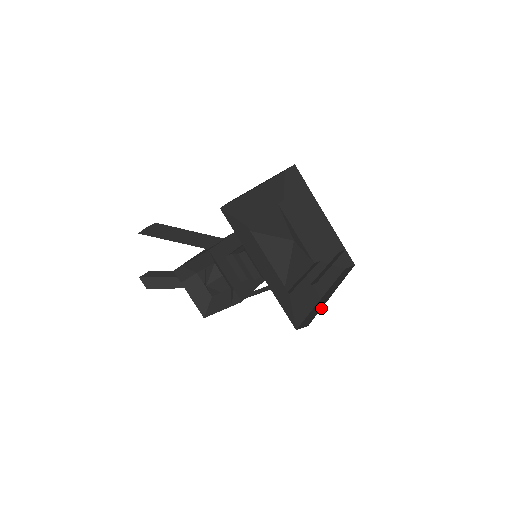
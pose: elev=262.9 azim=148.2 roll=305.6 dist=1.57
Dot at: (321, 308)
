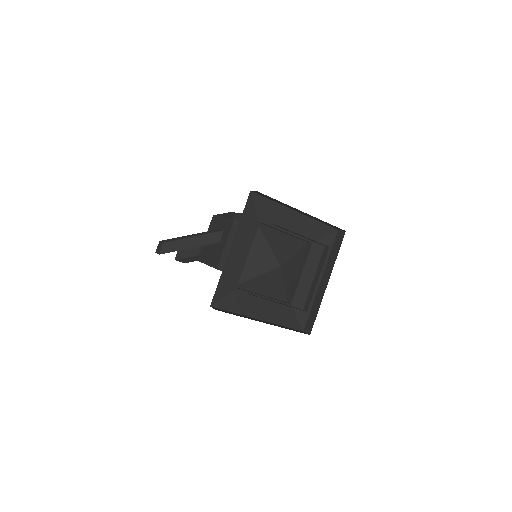
Dot at: (318, 309)
